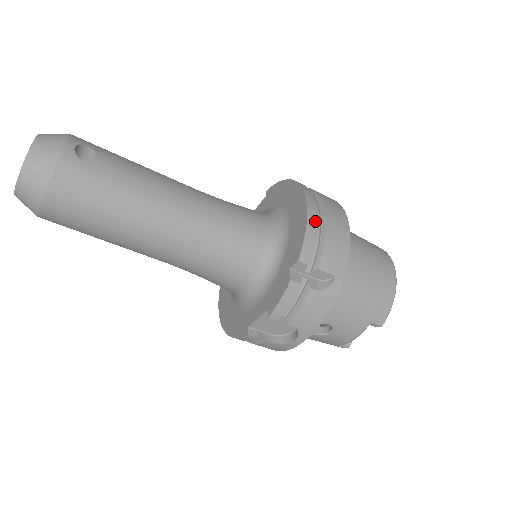
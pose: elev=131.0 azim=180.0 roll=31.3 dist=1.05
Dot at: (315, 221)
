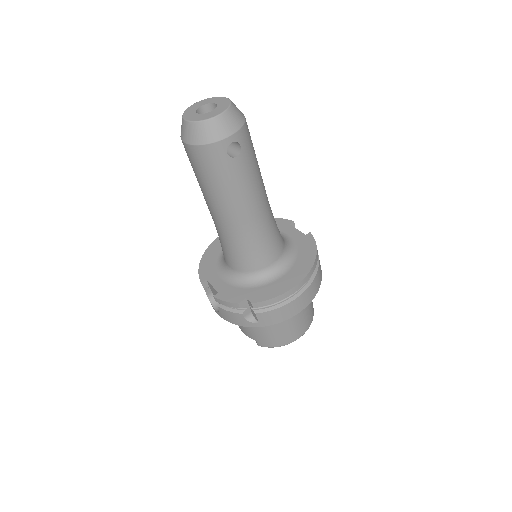
Dot at: (284, 298)
